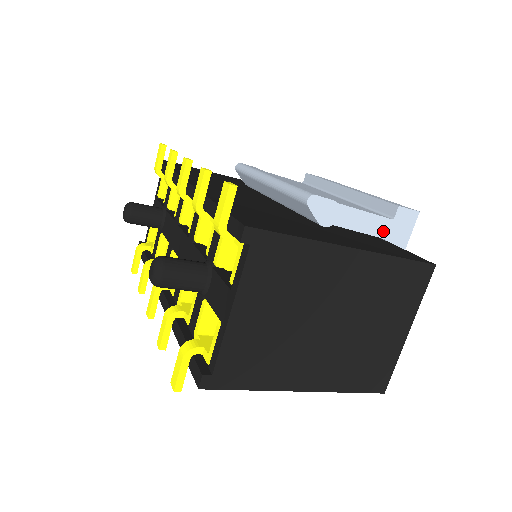
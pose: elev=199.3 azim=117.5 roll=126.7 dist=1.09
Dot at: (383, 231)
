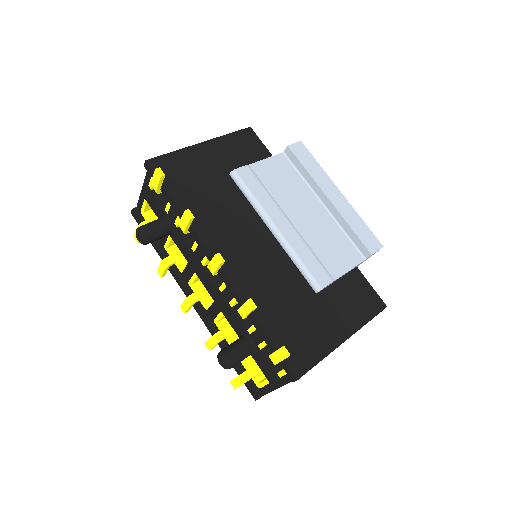
Dot at: occluded
